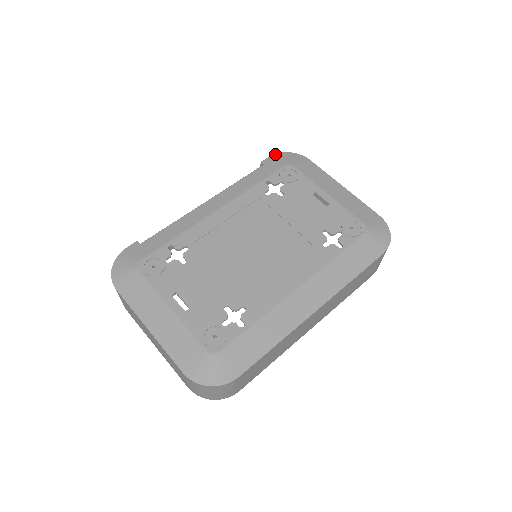
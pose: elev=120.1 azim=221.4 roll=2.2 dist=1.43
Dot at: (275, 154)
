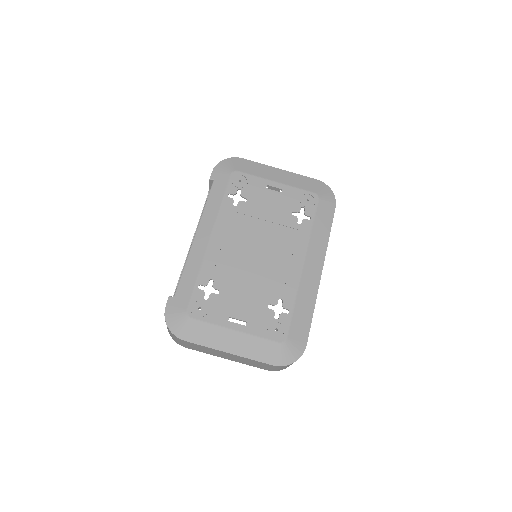
Dot at: (215, 167)
